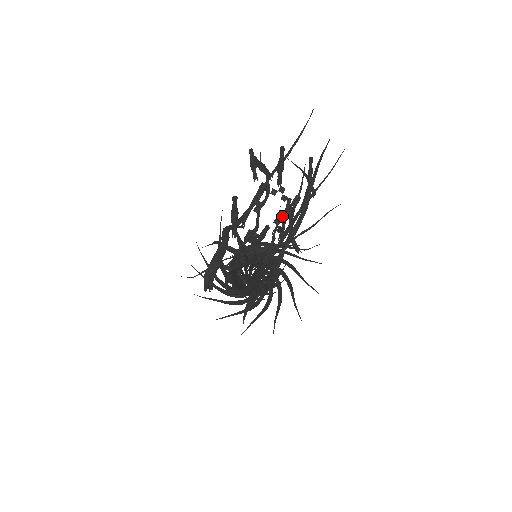
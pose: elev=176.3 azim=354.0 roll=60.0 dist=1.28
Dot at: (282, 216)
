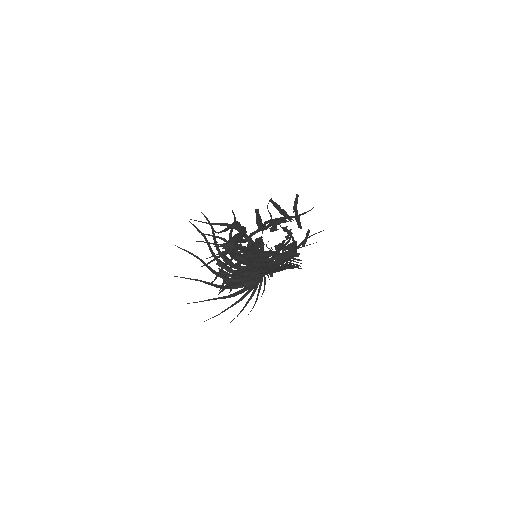
Dot at: (281, 246)
